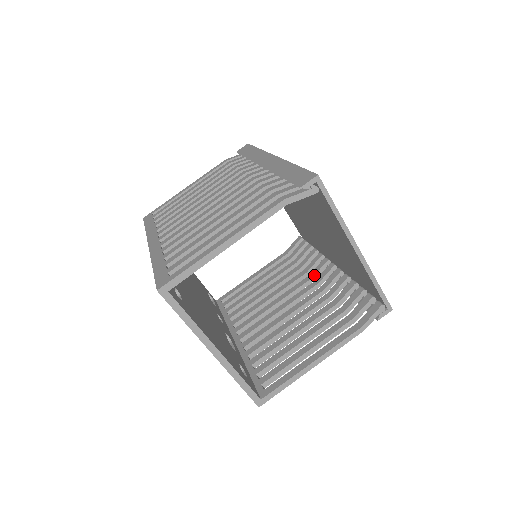
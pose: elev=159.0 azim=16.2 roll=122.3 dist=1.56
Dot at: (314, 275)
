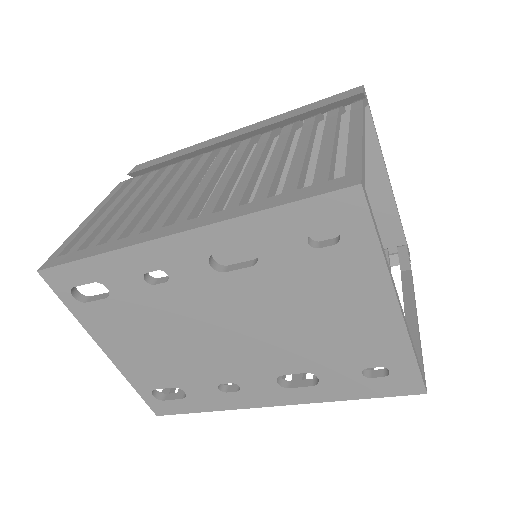
Dot at: occluded
